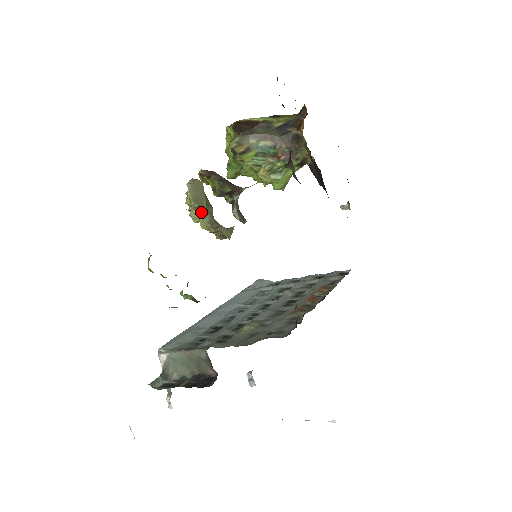
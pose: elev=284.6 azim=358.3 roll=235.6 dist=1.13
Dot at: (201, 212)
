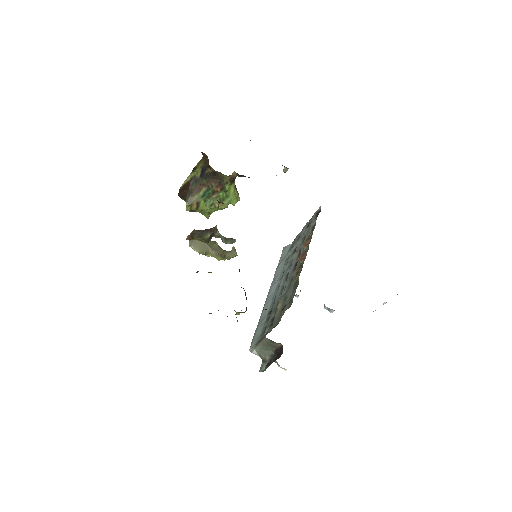
Dot at: (211, 253)
